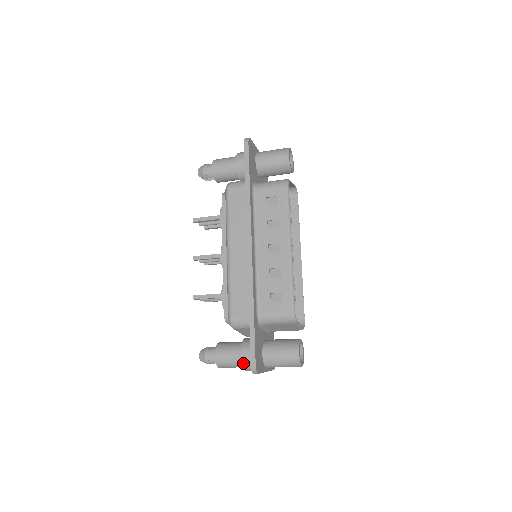
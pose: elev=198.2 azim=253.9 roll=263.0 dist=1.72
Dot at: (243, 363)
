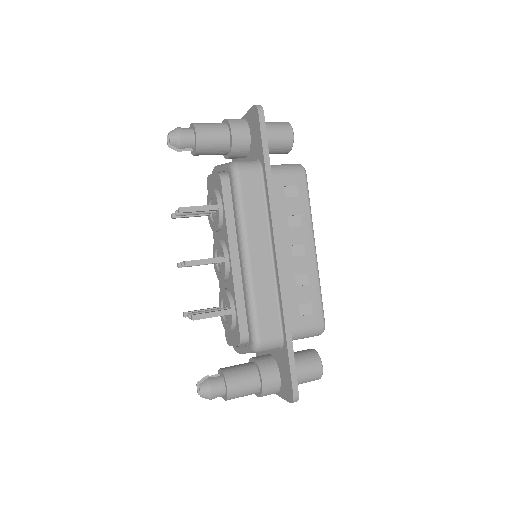
Dot at: (264, 390)
